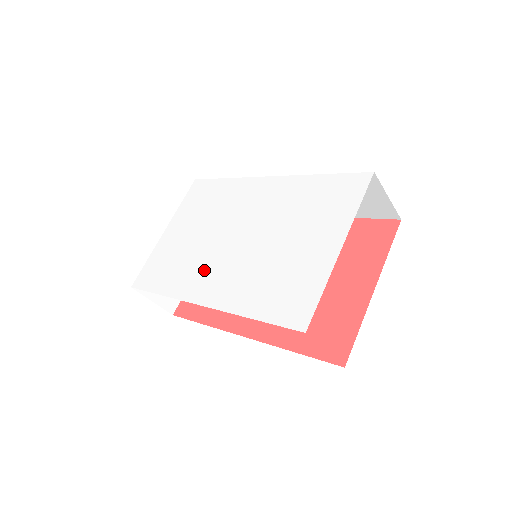
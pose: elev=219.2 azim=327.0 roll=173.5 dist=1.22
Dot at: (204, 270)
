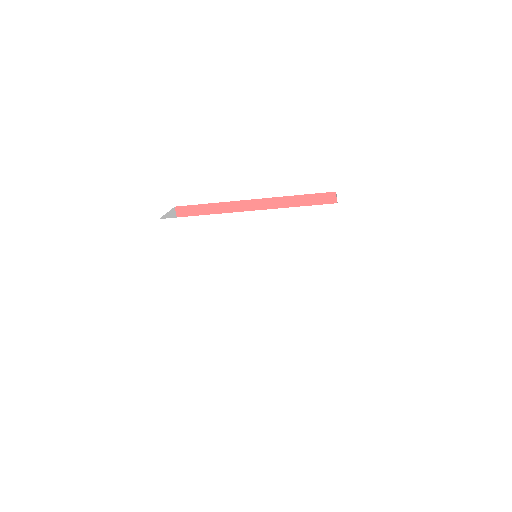
Dot at: (242, 292)
